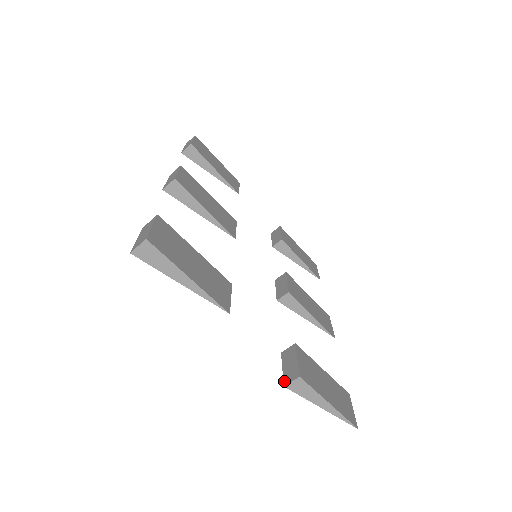
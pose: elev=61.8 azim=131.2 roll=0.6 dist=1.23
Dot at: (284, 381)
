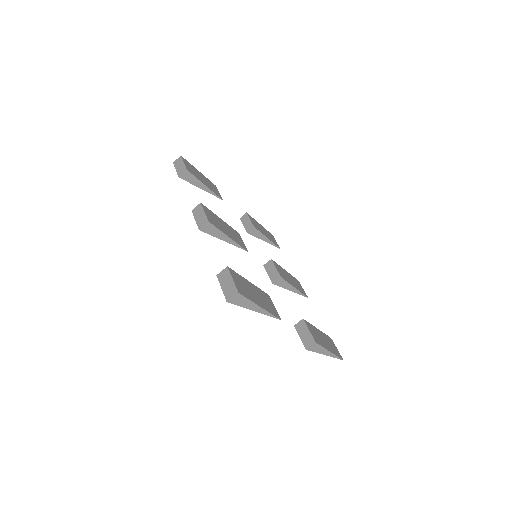
Dot at: (305, 346)
